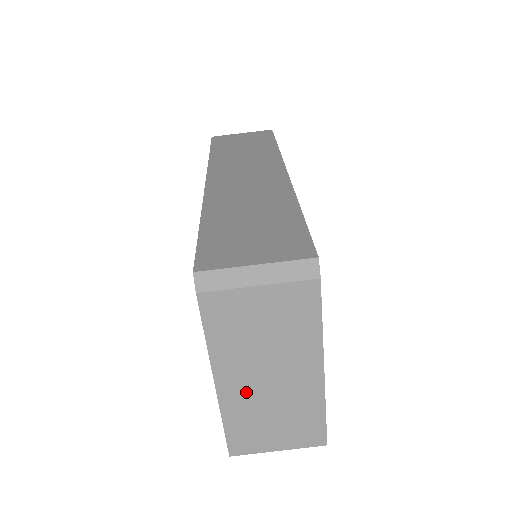
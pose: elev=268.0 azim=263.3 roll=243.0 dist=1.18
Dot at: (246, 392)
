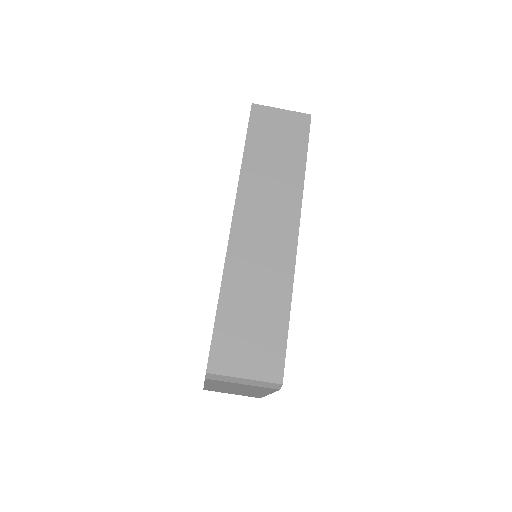
Dot at: (221, 388)
